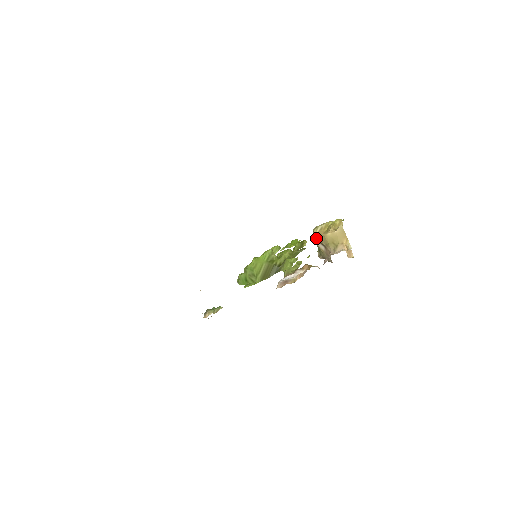
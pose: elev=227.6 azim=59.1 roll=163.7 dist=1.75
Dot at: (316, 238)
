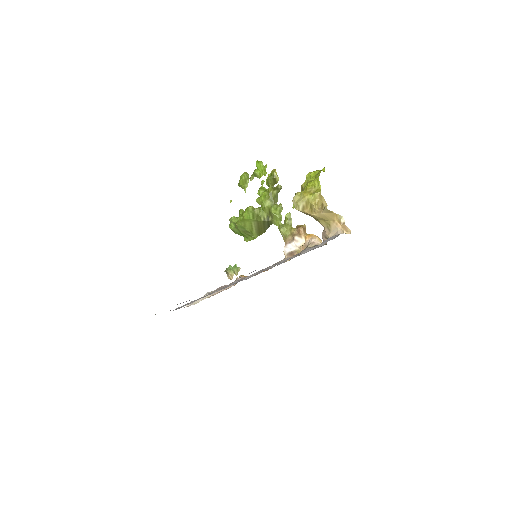
Dot at: occluded
